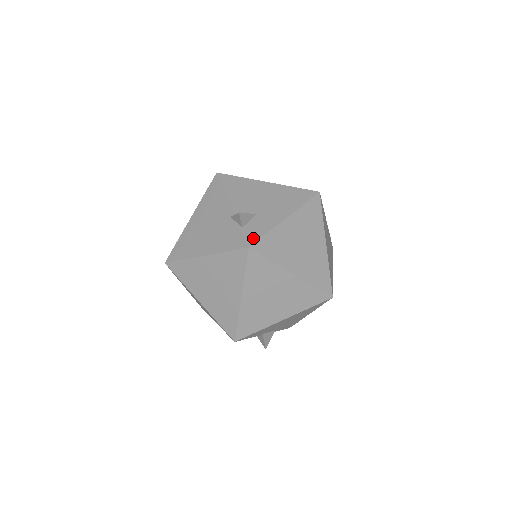
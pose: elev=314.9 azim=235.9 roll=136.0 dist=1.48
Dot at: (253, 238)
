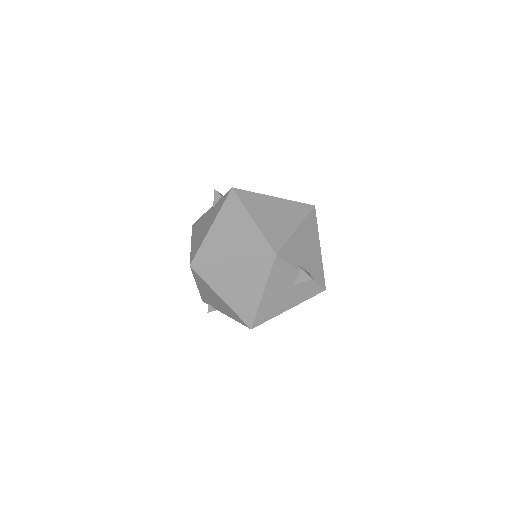
Dot at: occluded
